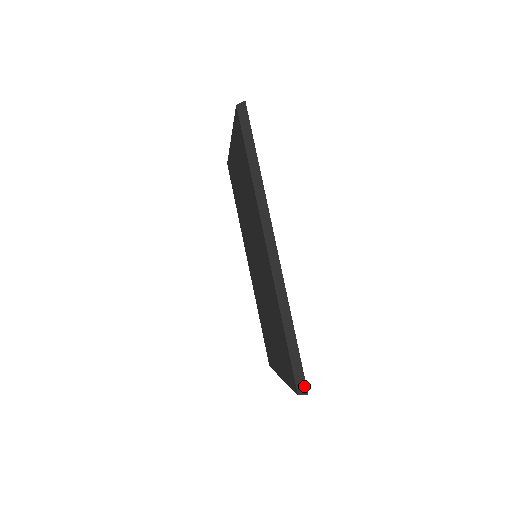
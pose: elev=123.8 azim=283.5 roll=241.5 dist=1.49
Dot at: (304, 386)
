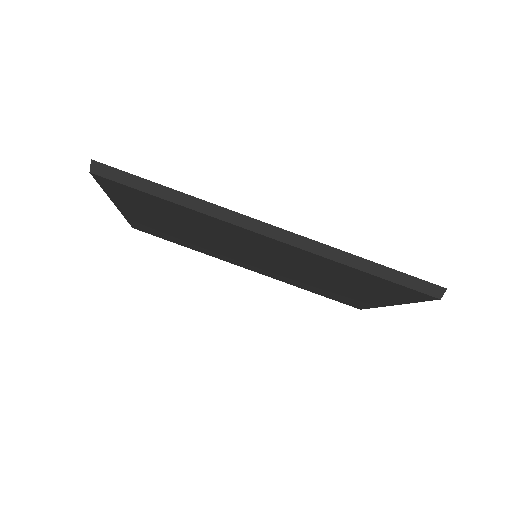
Dot at: (436, 288)
